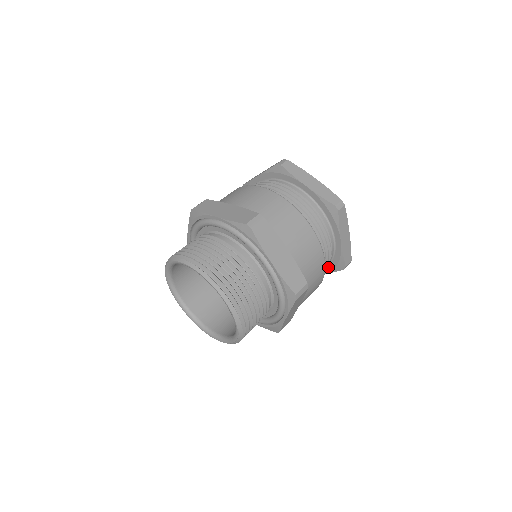
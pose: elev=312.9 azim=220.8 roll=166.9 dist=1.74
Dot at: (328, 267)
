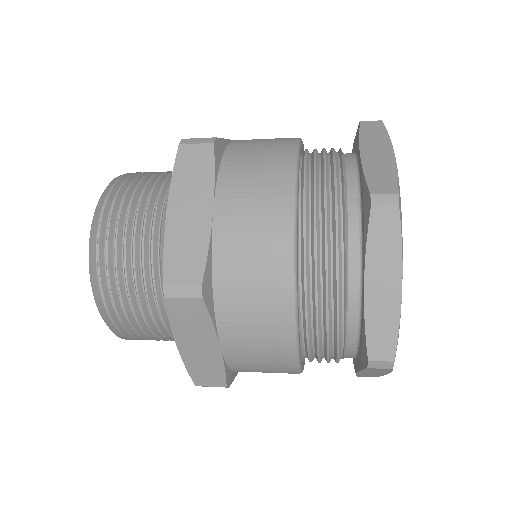
Dot at: (359, 354)
